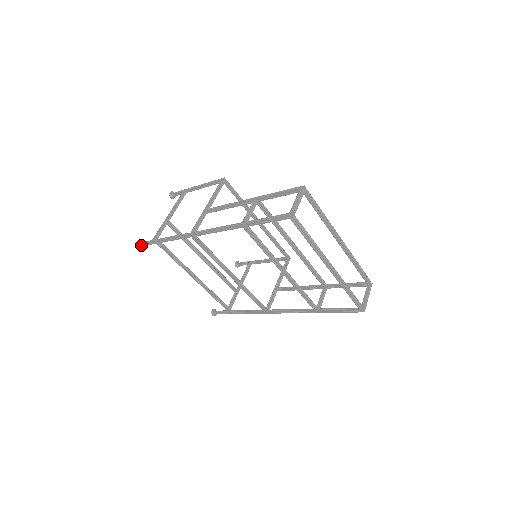
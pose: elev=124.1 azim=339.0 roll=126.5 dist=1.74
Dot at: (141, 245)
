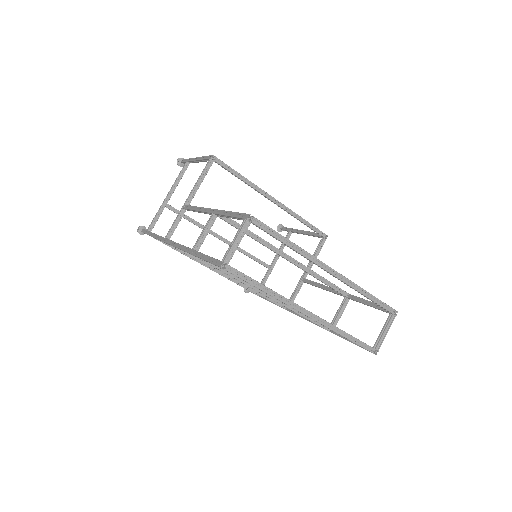
Dot at: occluded
